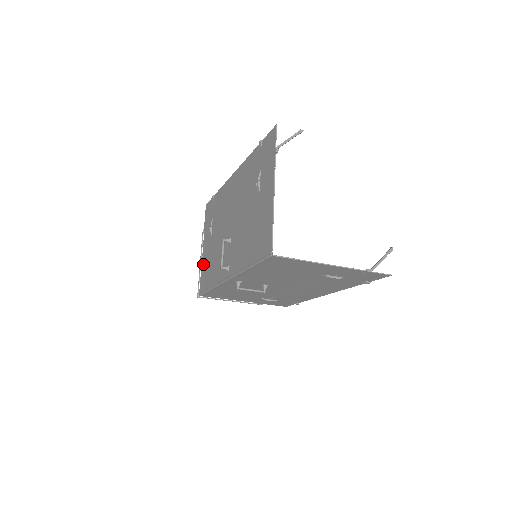
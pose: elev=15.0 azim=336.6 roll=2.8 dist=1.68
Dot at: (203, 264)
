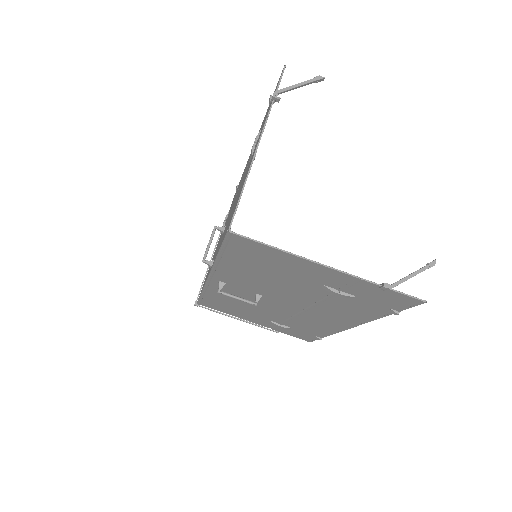
Dot at: occluded
